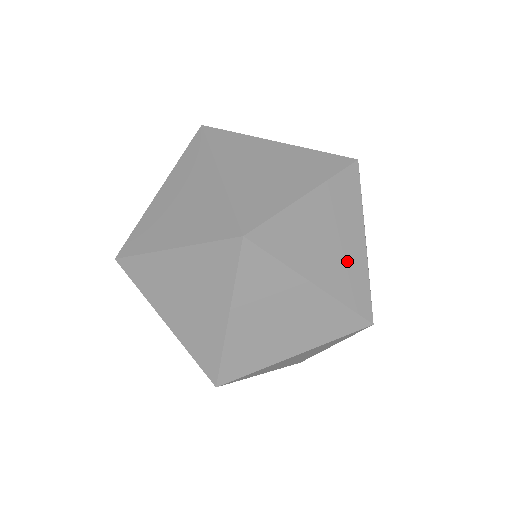
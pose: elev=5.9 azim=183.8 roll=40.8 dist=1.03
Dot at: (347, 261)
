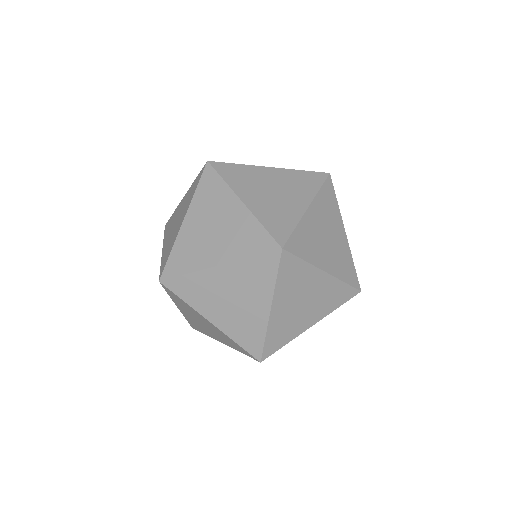
Dot at: (234, 229)
